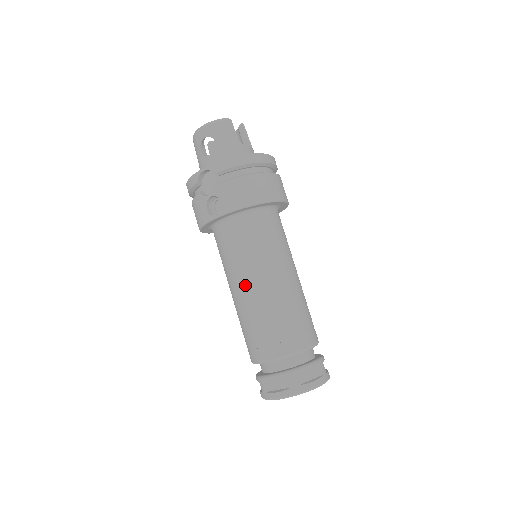
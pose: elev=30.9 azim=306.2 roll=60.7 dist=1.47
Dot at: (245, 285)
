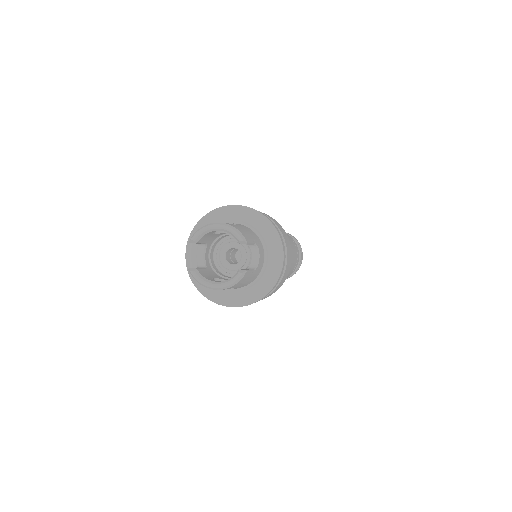
Dot at: occluded
